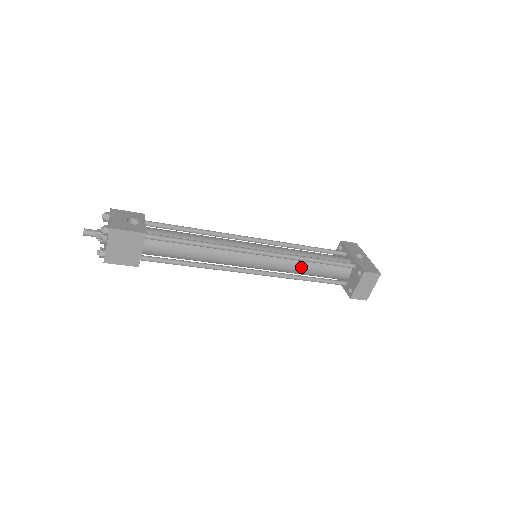
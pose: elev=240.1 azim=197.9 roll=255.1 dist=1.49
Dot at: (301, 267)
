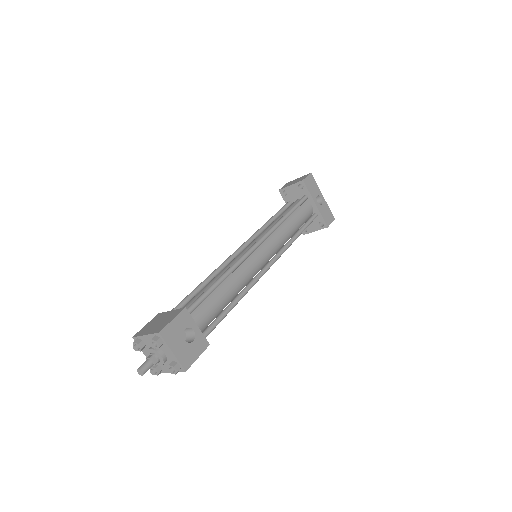
Dot at: occluded
